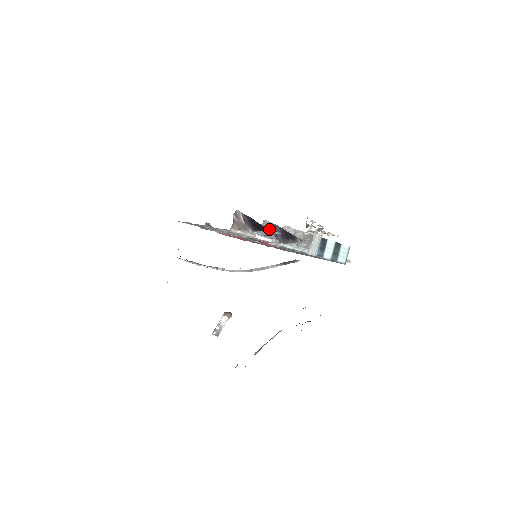
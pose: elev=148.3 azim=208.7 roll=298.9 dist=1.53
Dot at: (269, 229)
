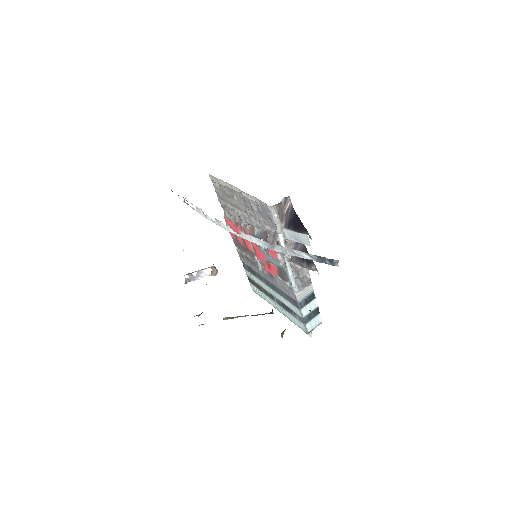
Dot at: occluded
